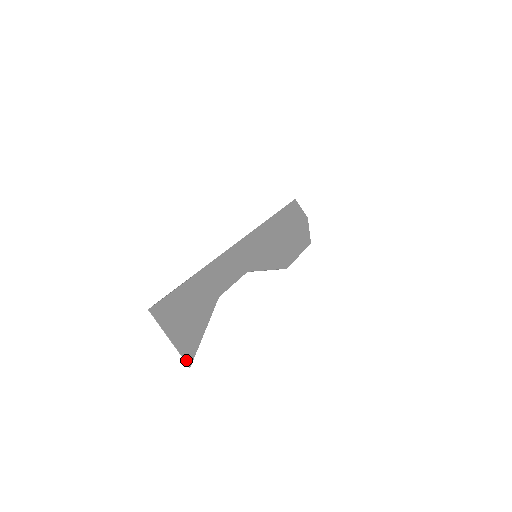
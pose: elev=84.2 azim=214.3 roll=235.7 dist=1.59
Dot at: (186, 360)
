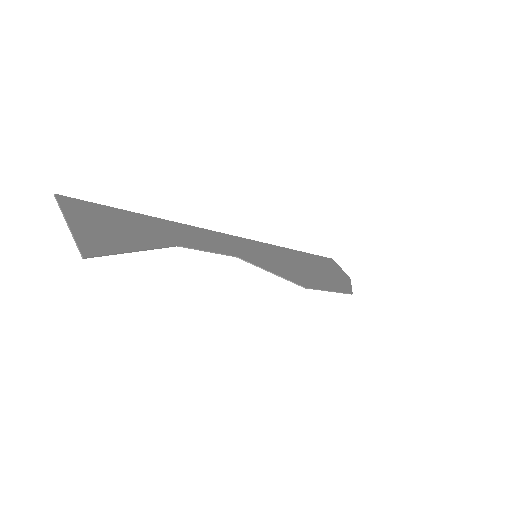
Dot at: (81, 250)
